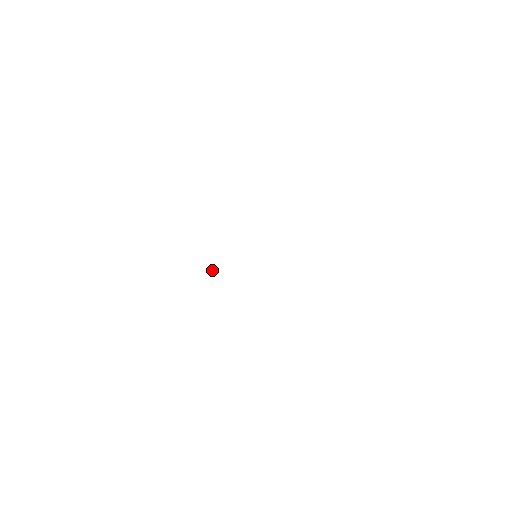
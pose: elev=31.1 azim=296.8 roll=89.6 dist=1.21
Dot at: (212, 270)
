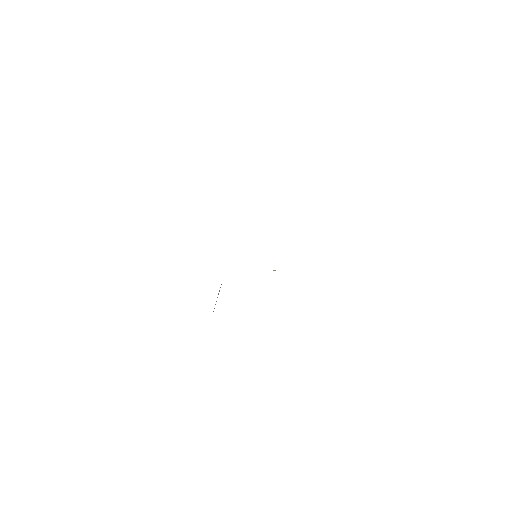
Dot at: (273, 270)
